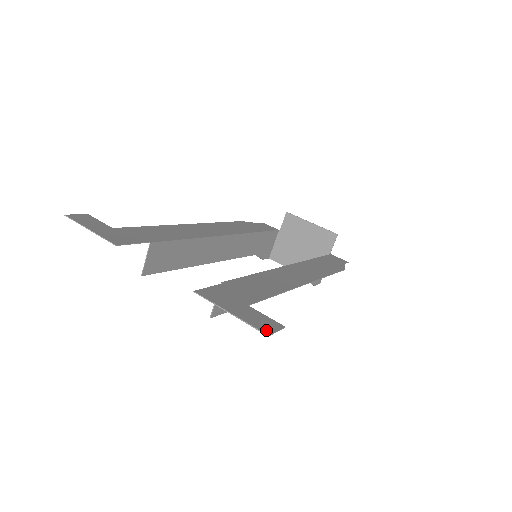
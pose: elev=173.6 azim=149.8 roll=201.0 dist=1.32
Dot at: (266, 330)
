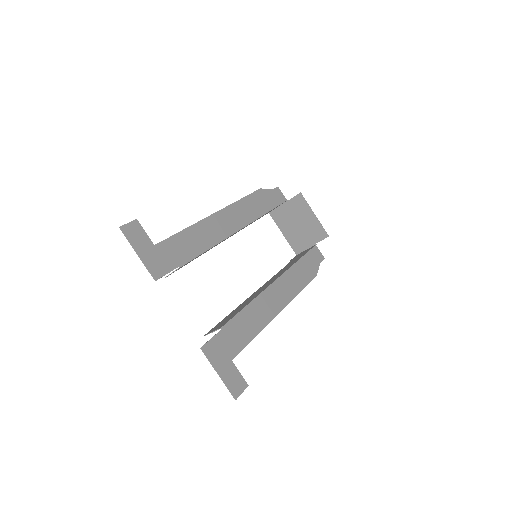
Dot at: (236, 394)
